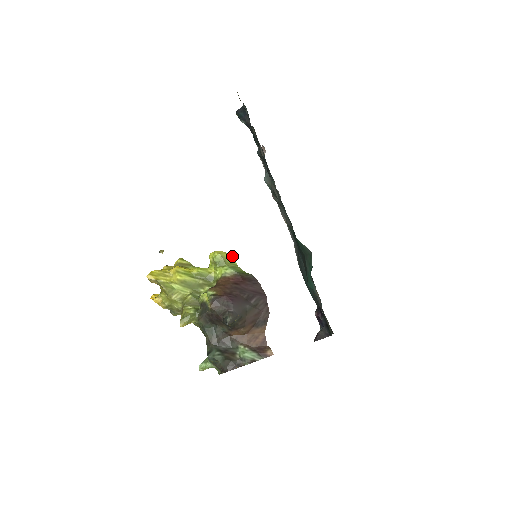
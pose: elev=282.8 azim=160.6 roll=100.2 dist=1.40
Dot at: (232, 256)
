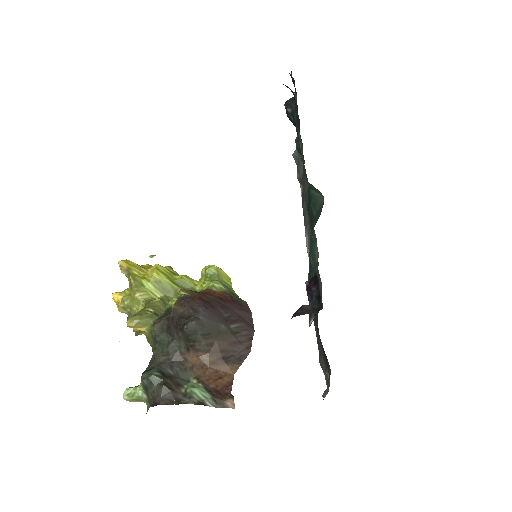
Dot at: occluded
